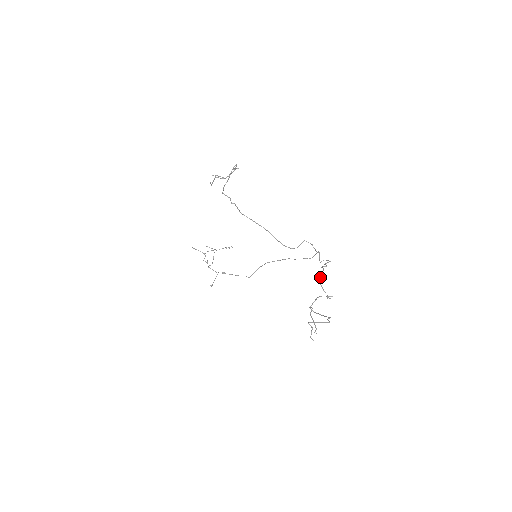
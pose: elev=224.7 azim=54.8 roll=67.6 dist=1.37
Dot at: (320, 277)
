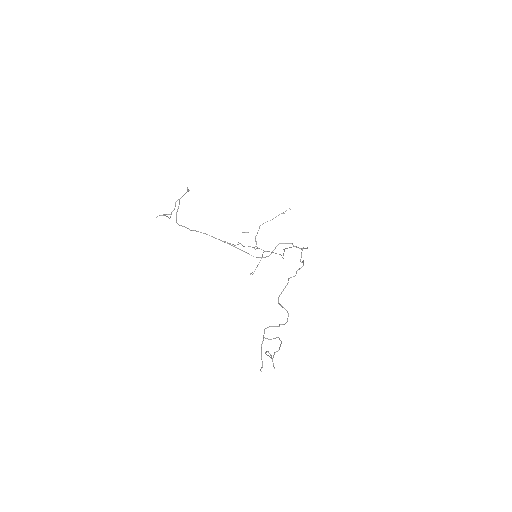
Dot at: (278, 298)
